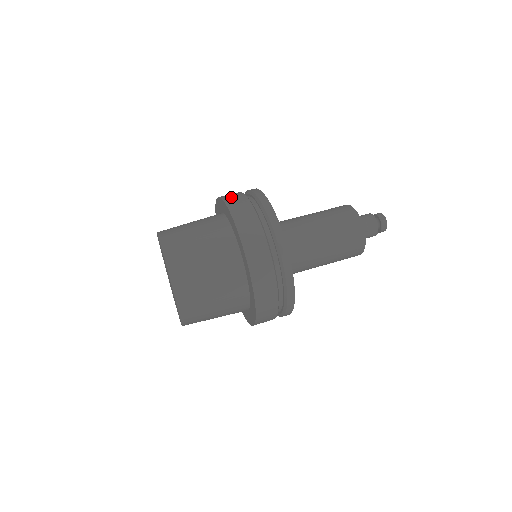
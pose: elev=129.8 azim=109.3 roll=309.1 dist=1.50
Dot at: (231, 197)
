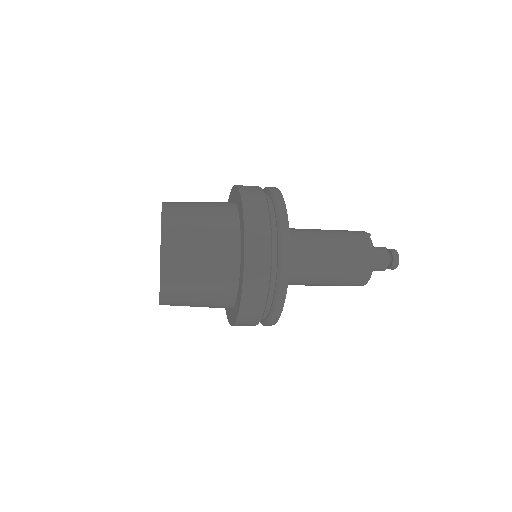
Dot at: occluded
